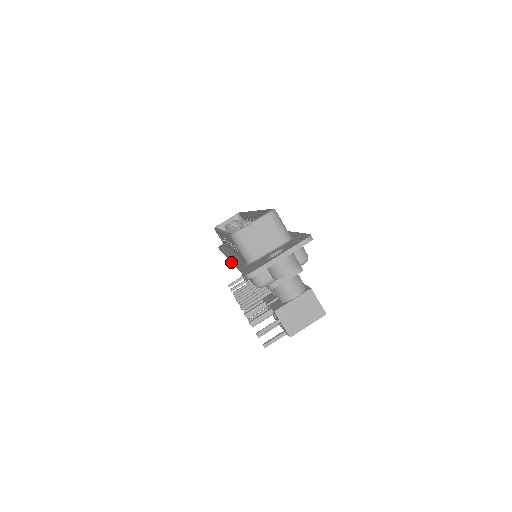
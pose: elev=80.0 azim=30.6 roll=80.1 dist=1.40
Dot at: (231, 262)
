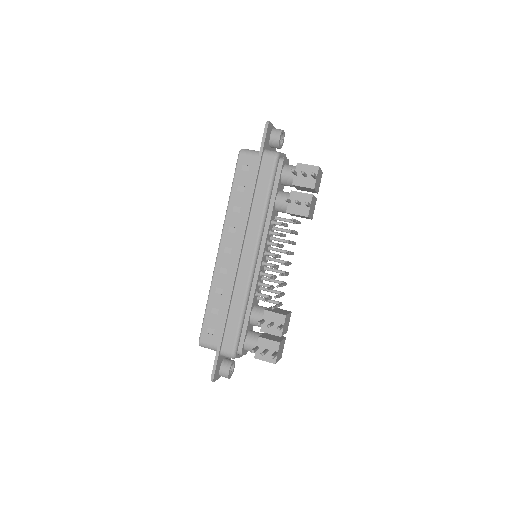
Dot at: (246, 226)
